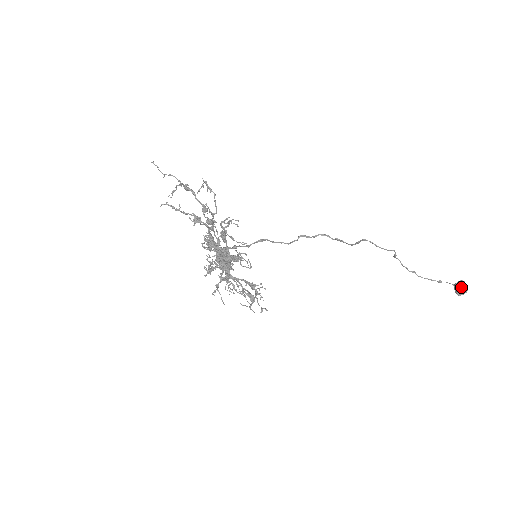
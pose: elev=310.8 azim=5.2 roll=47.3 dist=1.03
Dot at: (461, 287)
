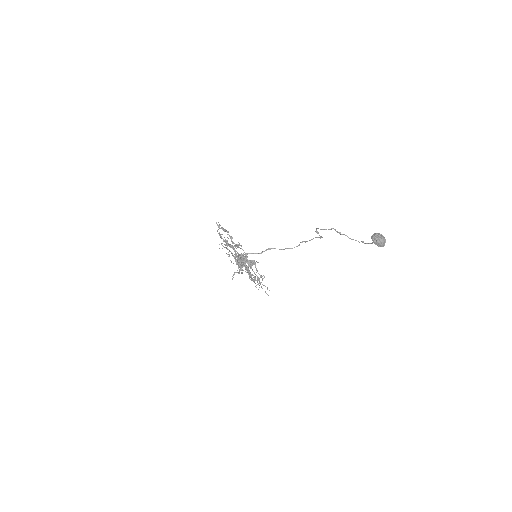
Dot at: (371, 238)
